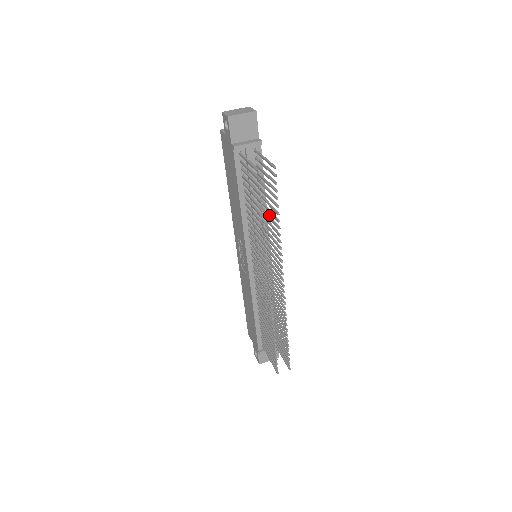
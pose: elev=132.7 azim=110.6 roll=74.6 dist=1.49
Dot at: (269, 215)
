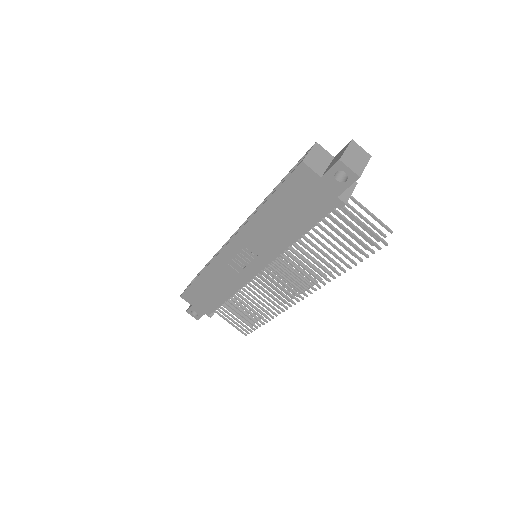
Dot at: (323, 243)
